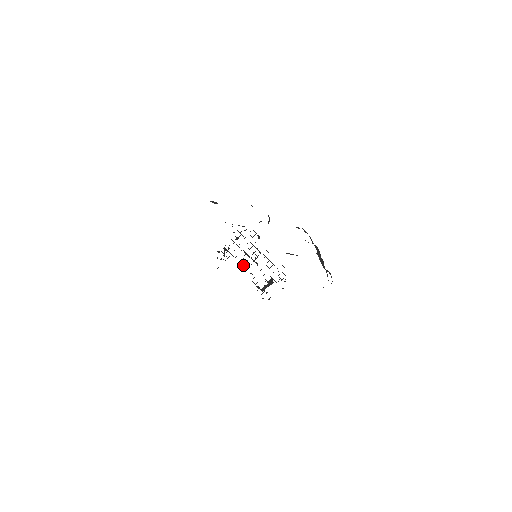
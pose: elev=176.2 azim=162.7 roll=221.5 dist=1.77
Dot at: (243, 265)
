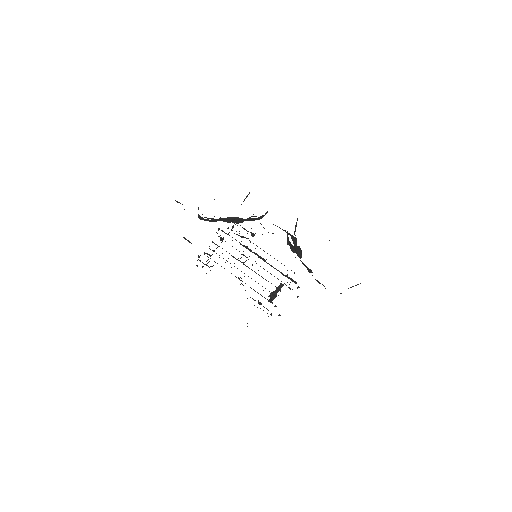
Dot at: occluded
